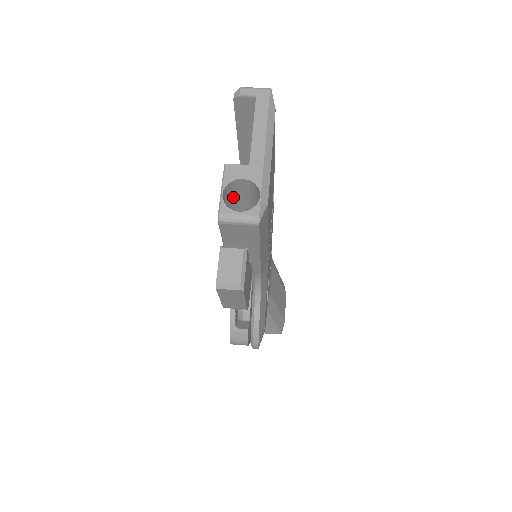
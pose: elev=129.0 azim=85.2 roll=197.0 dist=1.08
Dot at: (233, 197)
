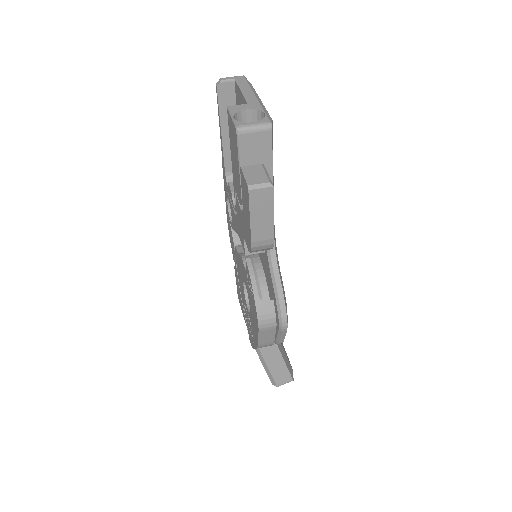
Dot at: occluded
